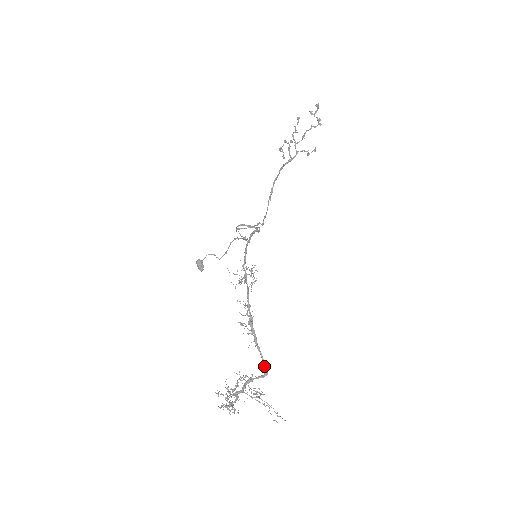
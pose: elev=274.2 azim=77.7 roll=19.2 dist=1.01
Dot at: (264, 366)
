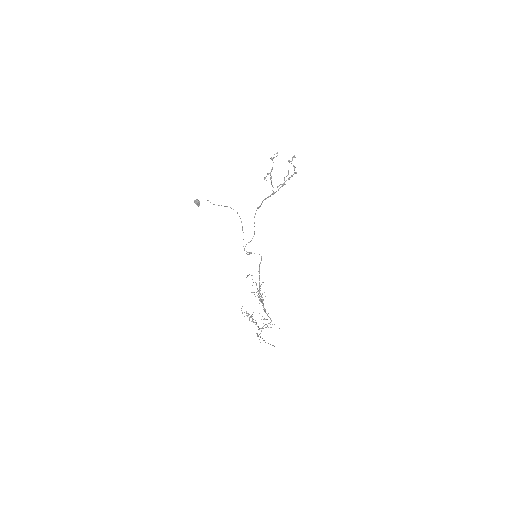
Dot at: (271, 321)
